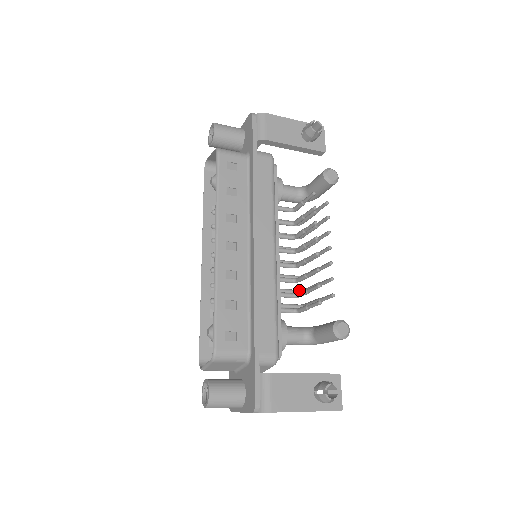
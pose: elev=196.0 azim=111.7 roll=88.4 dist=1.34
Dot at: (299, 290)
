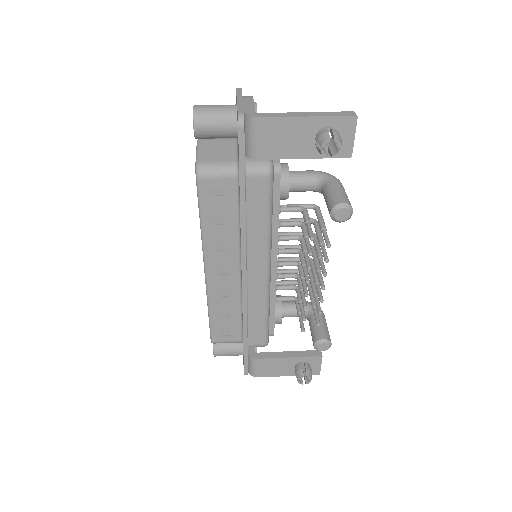
Dot at: occluded
